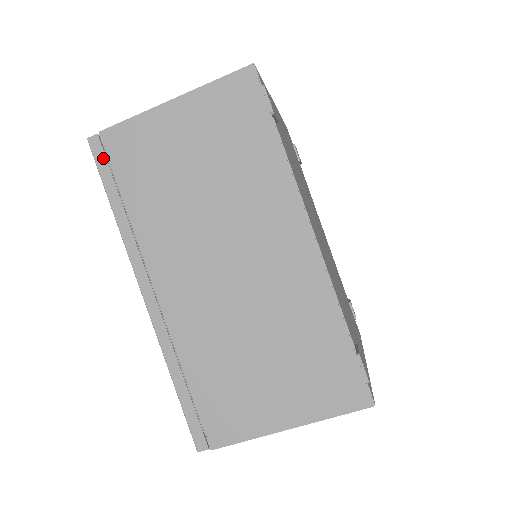
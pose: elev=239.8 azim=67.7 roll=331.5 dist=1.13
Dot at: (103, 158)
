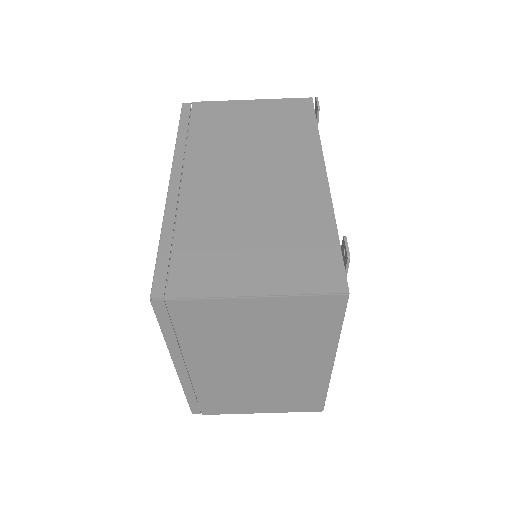
Dot at: (188, 112)
